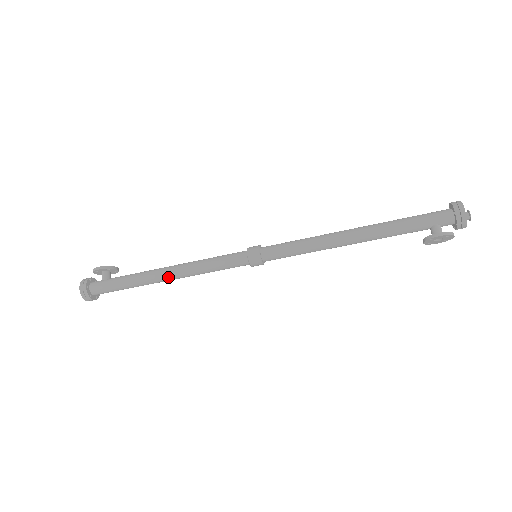
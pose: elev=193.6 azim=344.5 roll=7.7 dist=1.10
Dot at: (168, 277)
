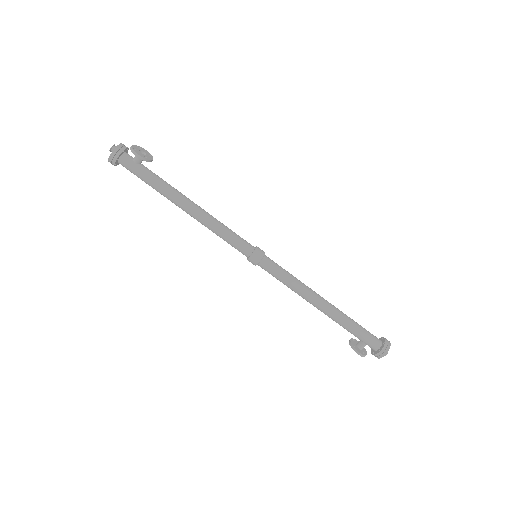
Dot at: (186, 212)
